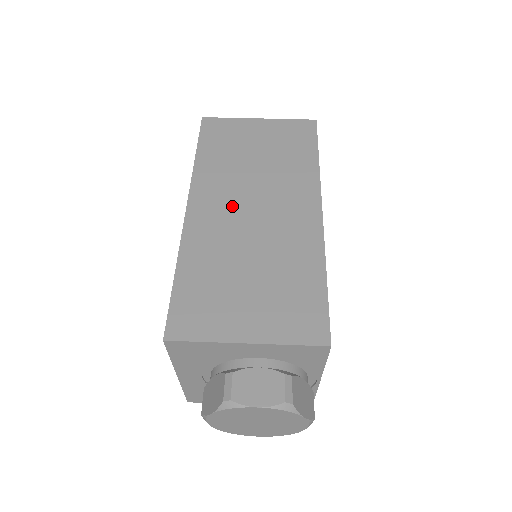
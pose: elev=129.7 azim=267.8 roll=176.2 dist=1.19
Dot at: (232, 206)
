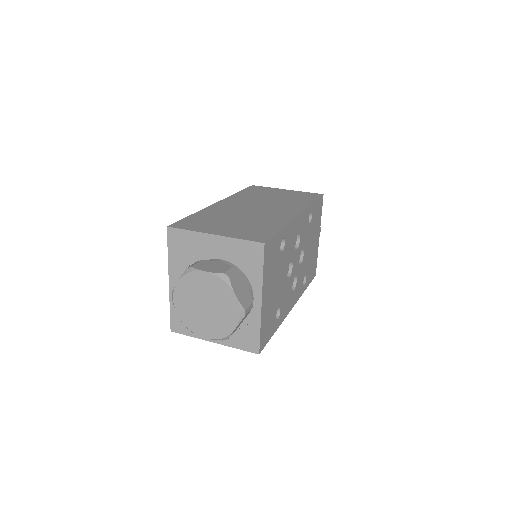
Dot at: (245, 205)
